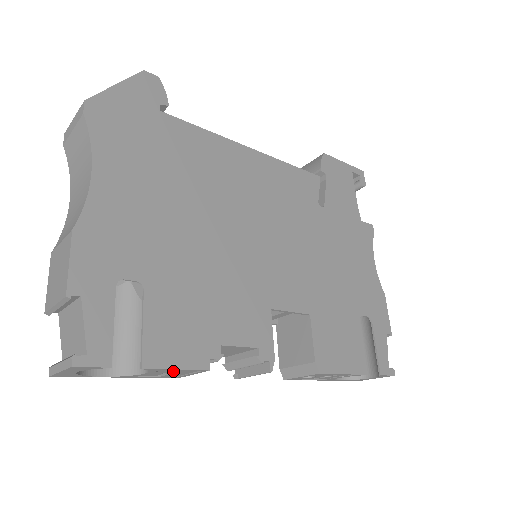
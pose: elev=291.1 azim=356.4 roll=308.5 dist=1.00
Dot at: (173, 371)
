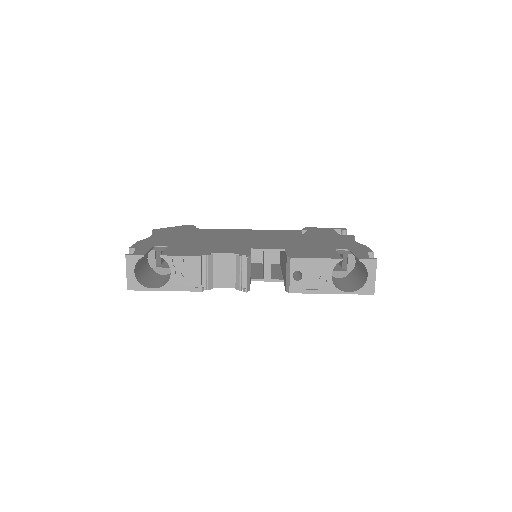
Dot at: (190, 275)
